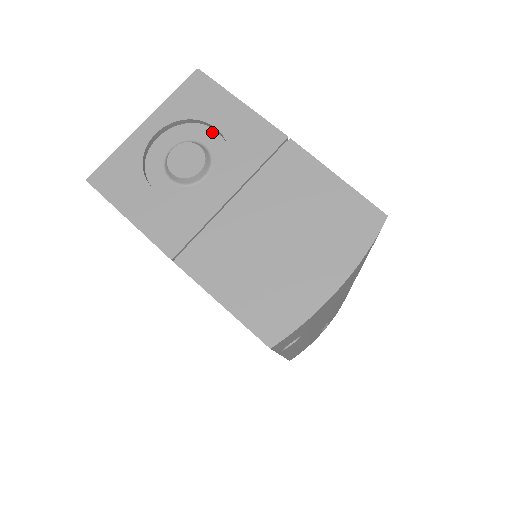
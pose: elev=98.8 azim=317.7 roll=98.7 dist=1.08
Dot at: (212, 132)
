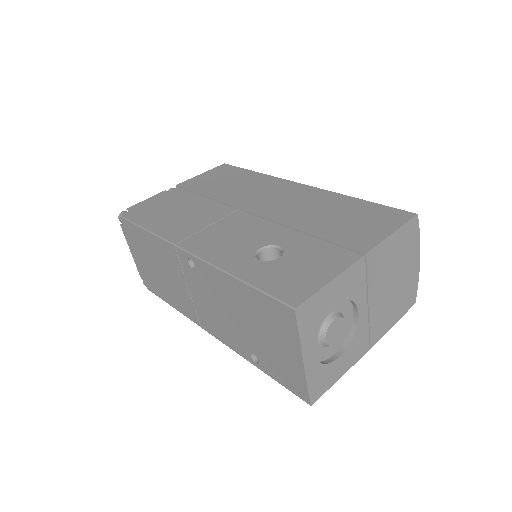
Dot at: occluded
